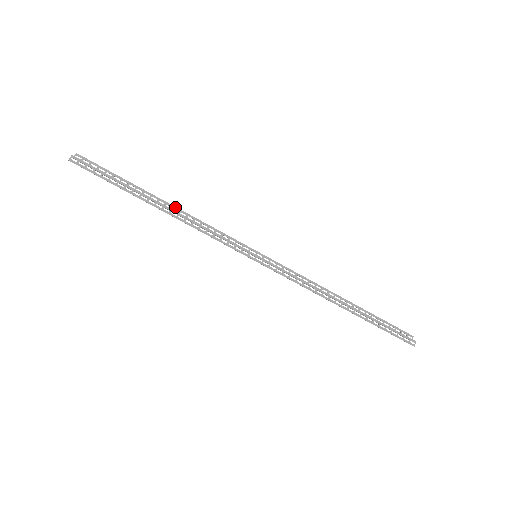
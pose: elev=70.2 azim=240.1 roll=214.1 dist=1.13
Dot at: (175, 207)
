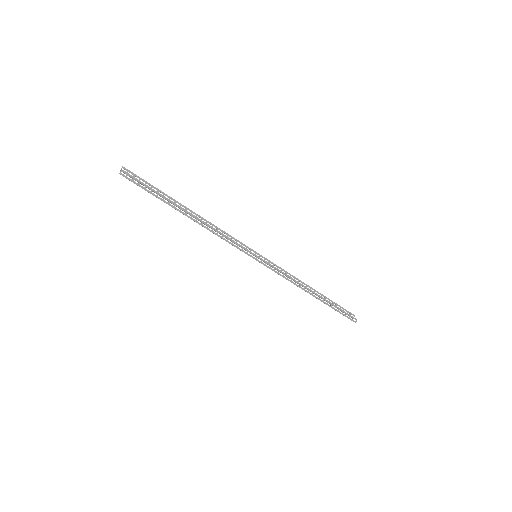
Dot at: (198, 215)
